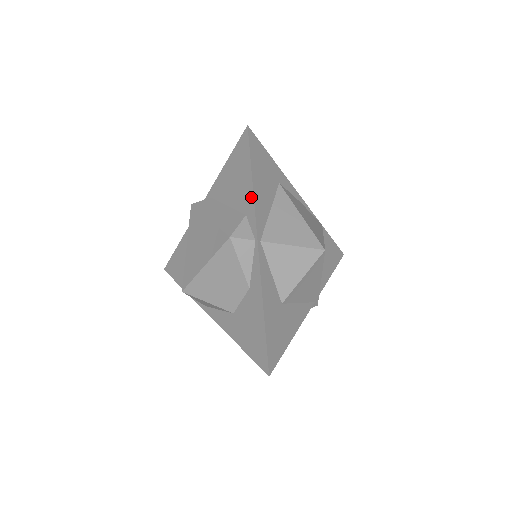
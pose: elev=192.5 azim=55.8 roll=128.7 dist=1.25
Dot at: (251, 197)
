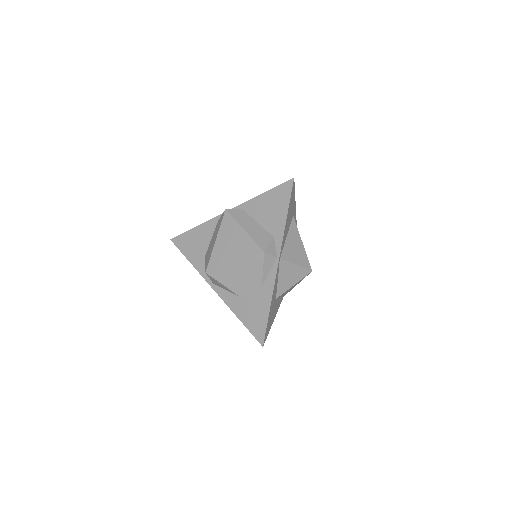
Dot at: (282, 227)
